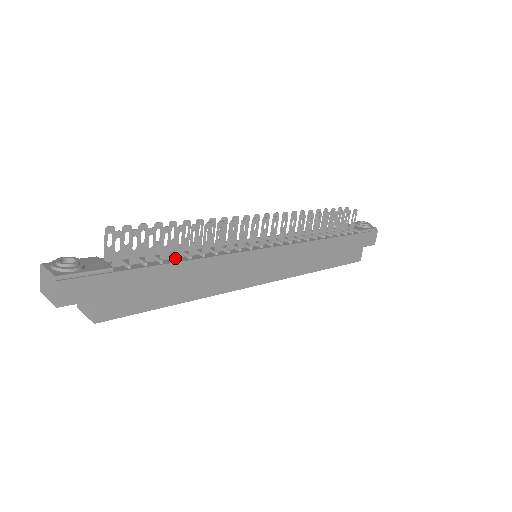
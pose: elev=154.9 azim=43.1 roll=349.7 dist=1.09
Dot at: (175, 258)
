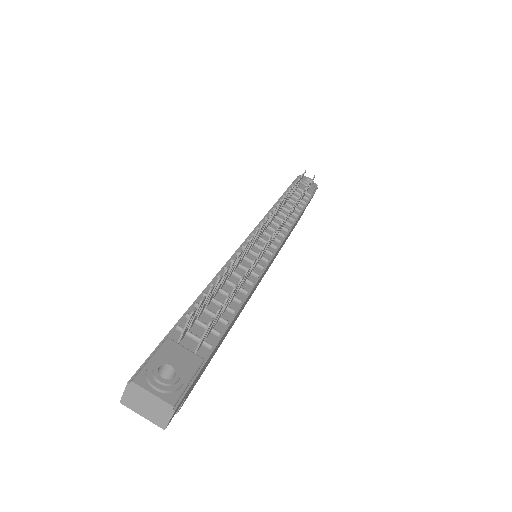
Dot at: (233, 311)
